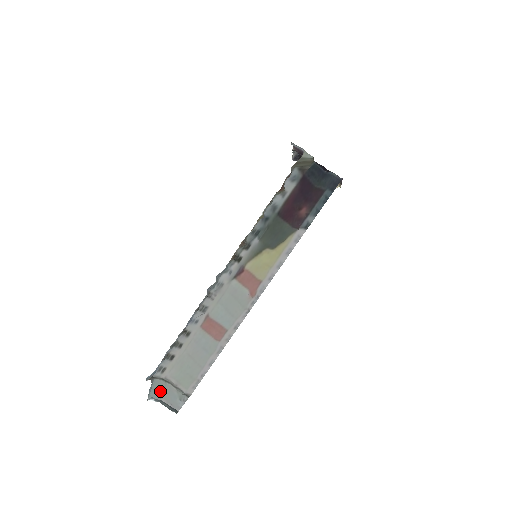
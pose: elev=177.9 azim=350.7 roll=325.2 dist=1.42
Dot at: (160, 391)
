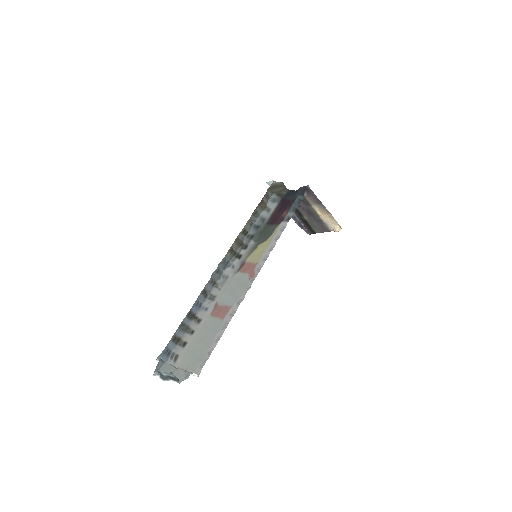
Dot at: occluded
